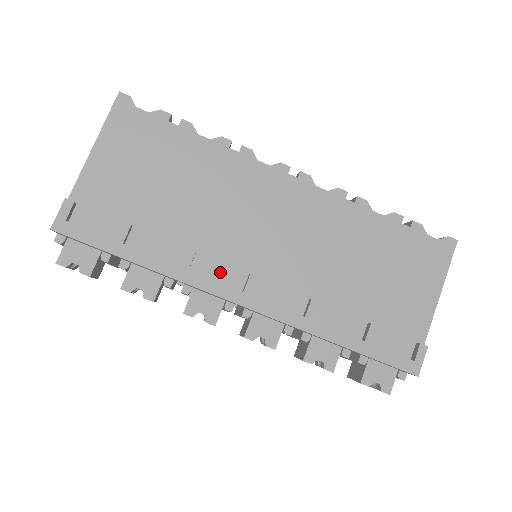
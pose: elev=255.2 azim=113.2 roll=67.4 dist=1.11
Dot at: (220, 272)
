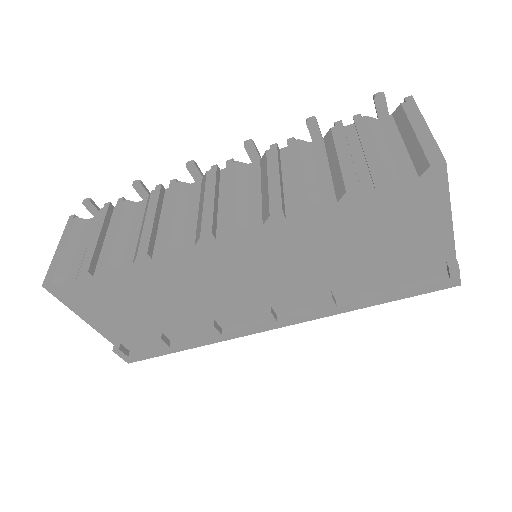
Dot at: (242, 318)
